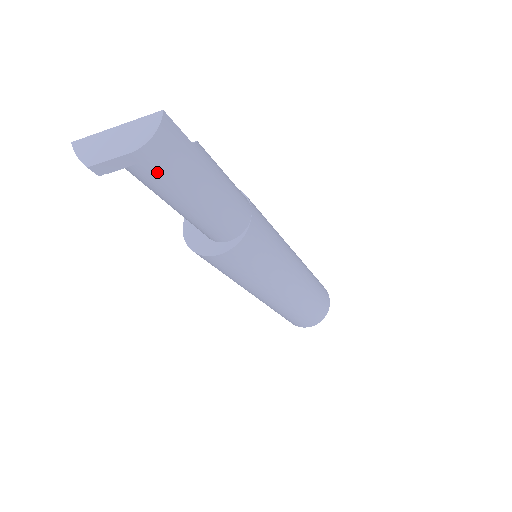
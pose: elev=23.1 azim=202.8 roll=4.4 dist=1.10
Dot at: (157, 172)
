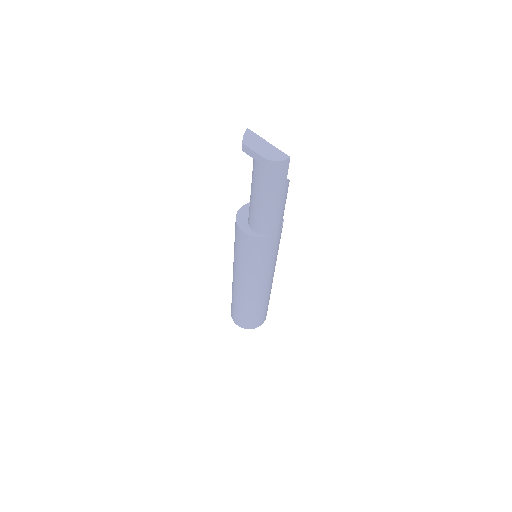
Dot at: (263, 173)
